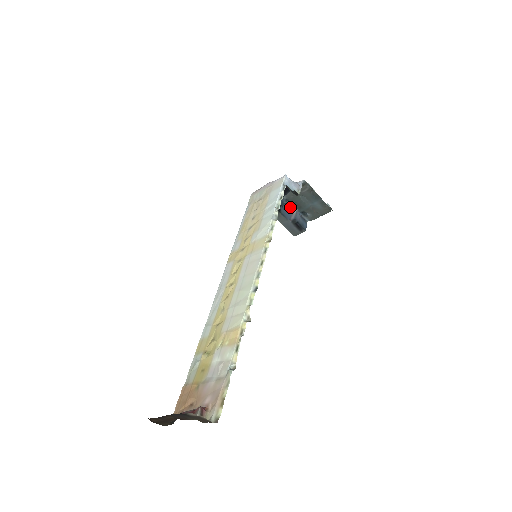
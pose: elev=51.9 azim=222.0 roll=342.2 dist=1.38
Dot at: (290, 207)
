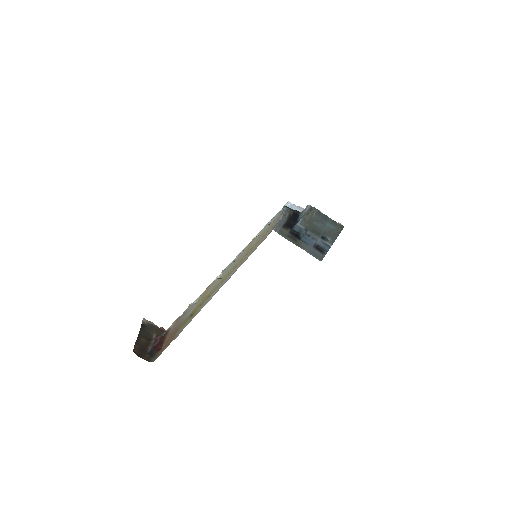
Dot at: (313, 237)
